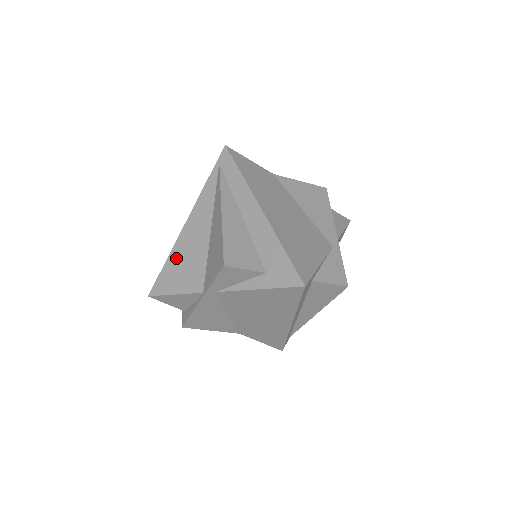
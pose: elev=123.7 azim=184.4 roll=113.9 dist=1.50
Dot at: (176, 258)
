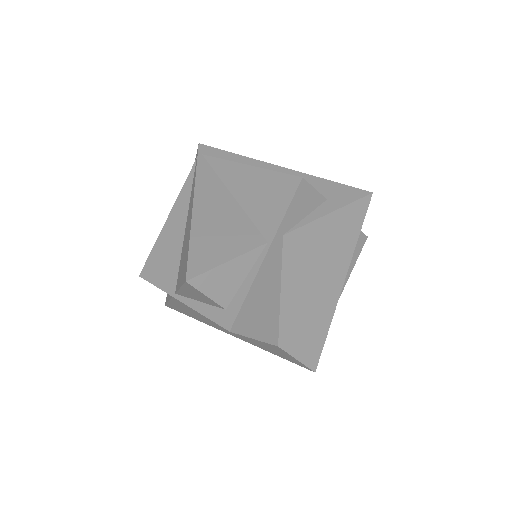
Dot at: (204, 232)
